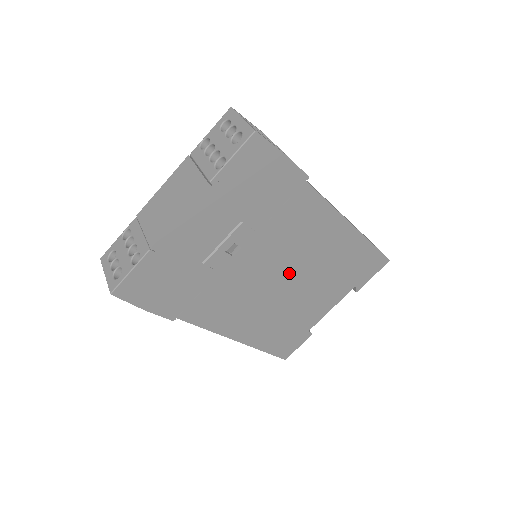
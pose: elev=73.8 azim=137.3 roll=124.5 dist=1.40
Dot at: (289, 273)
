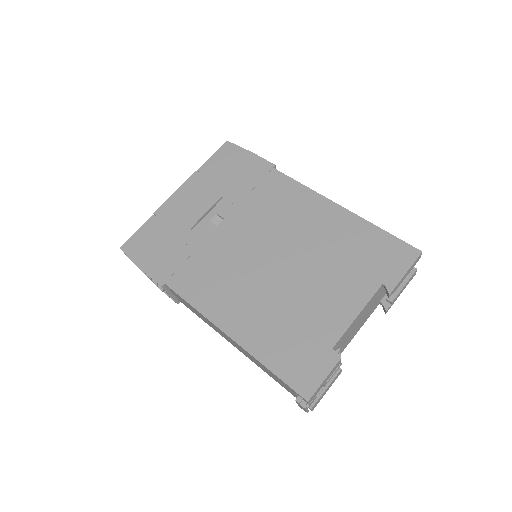
Dot at: (278, 251)
